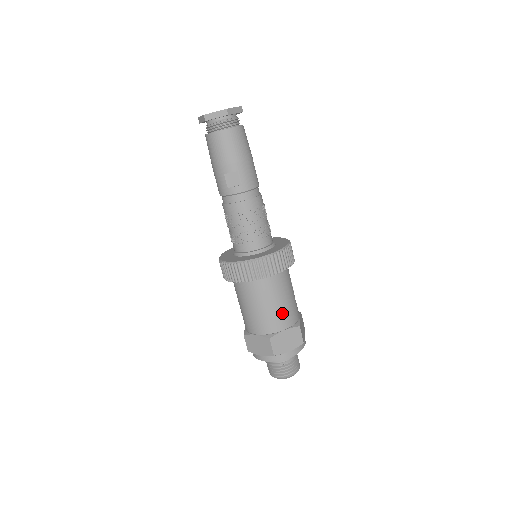
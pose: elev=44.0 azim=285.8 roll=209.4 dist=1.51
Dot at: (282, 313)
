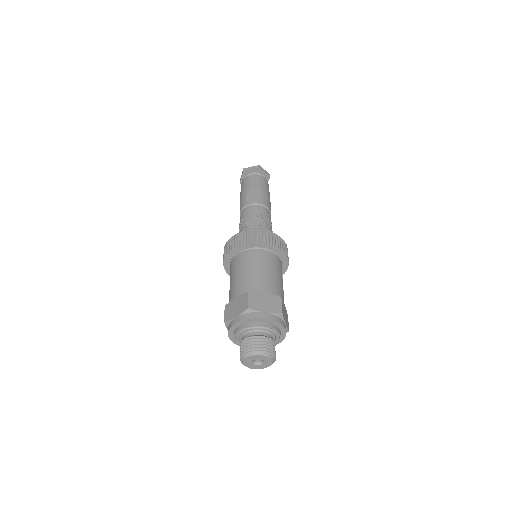
Dot at: (266, 279)
